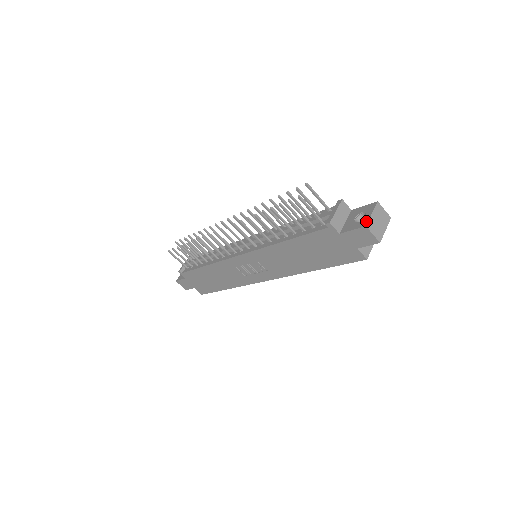
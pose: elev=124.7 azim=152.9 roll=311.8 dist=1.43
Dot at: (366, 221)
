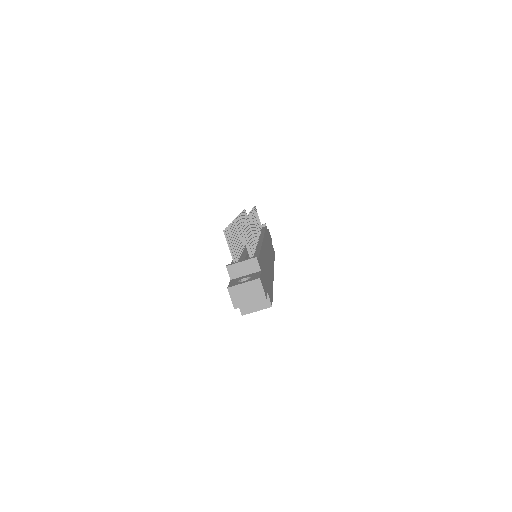
Dot at: (234, 285)
